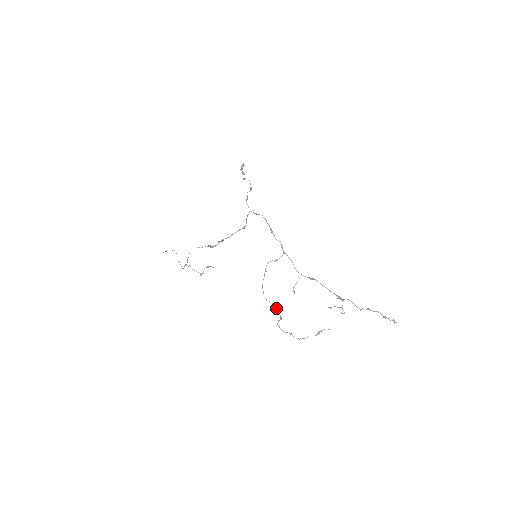
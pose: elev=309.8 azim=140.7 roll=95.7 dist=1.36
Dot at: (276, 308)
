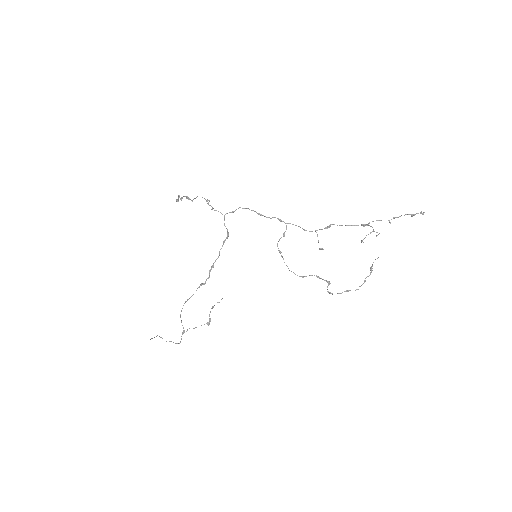
Dot at: (317, 277)
